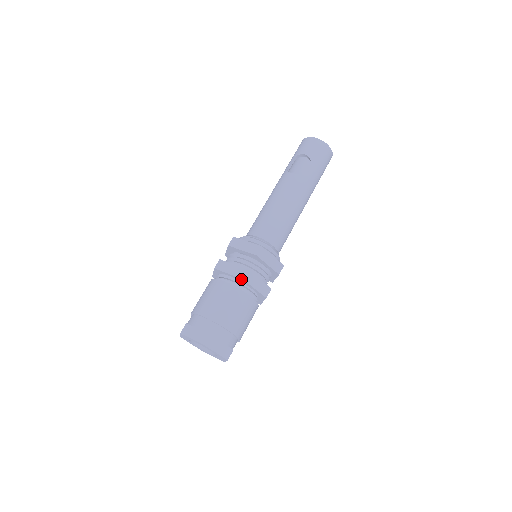
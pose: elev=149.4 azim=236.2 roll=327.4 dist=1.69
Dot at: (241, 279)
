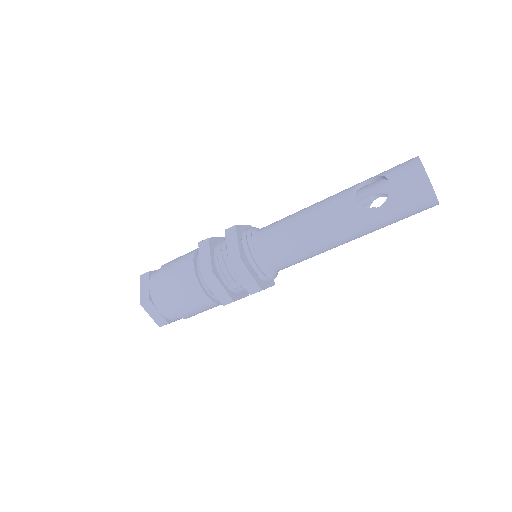
Dot at: (202, 274)
